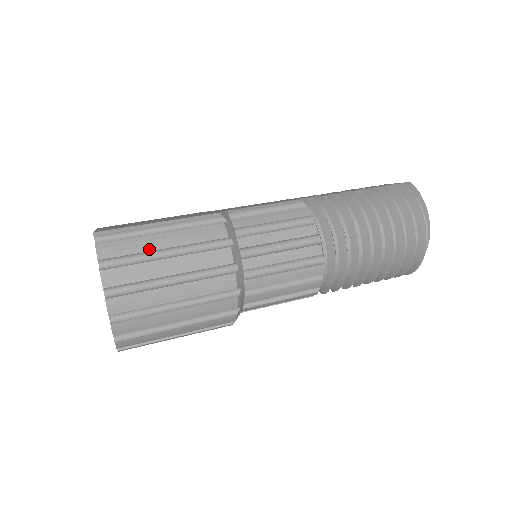
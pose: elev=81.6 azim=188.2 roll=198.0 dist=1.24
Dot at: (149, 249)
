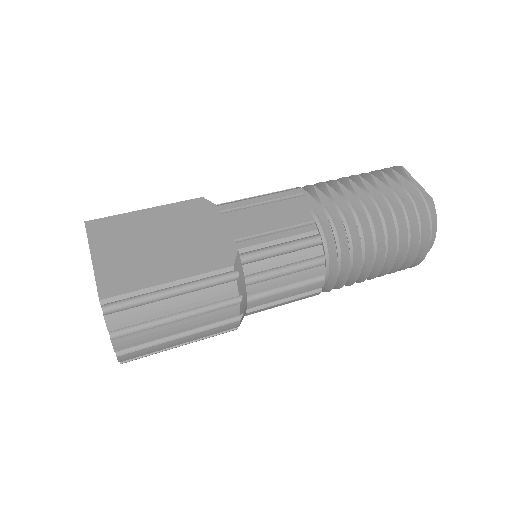
Dot at: (159, 316)
